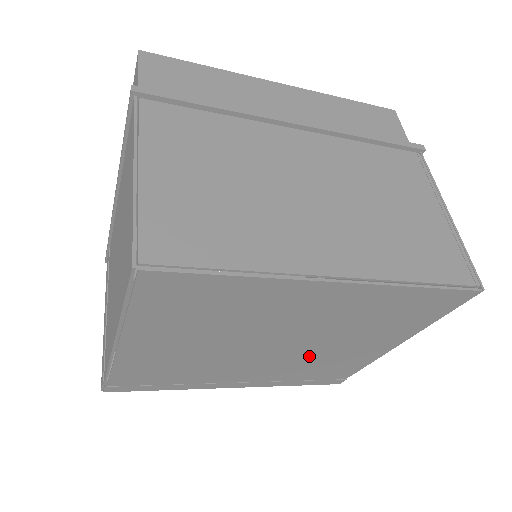
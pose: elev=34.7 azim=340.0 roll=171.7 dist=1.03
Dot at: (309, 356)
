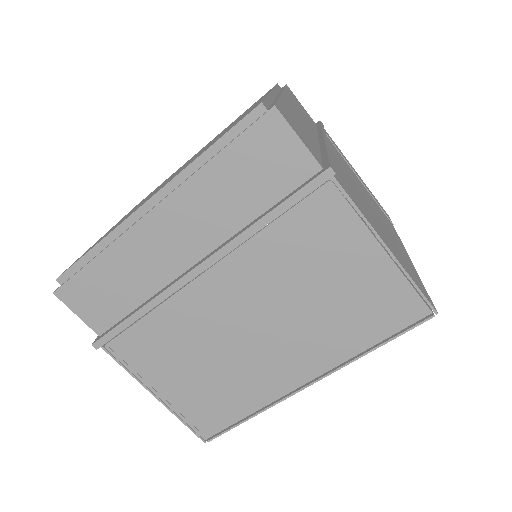
Dot at: occluded
